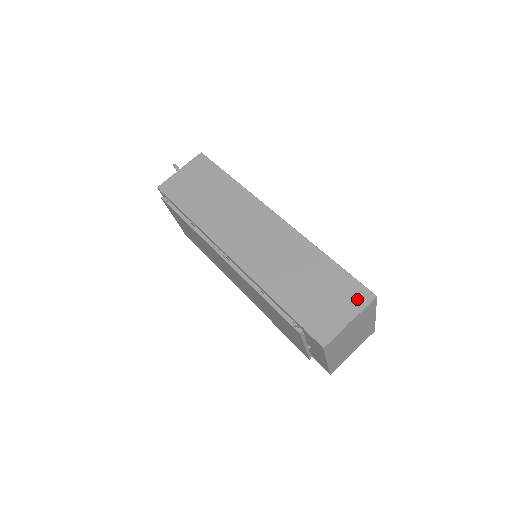
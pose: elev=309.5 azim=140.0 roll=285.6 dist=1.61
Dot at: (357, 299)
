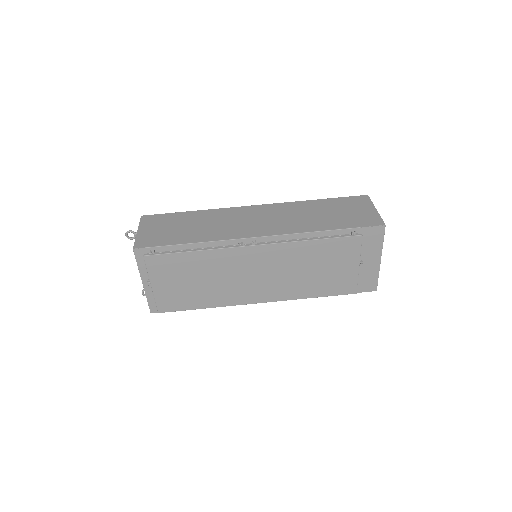
Dot at: (362, 201)
